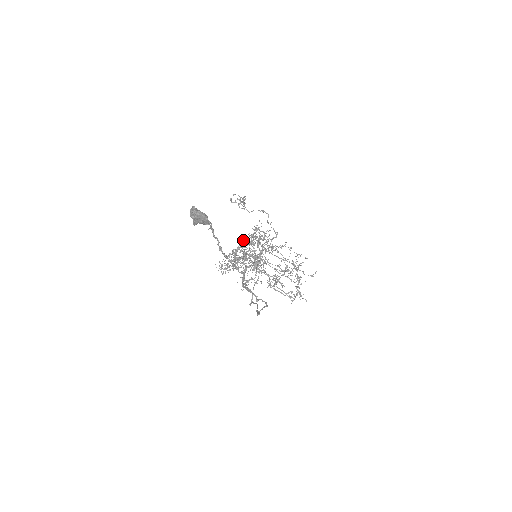
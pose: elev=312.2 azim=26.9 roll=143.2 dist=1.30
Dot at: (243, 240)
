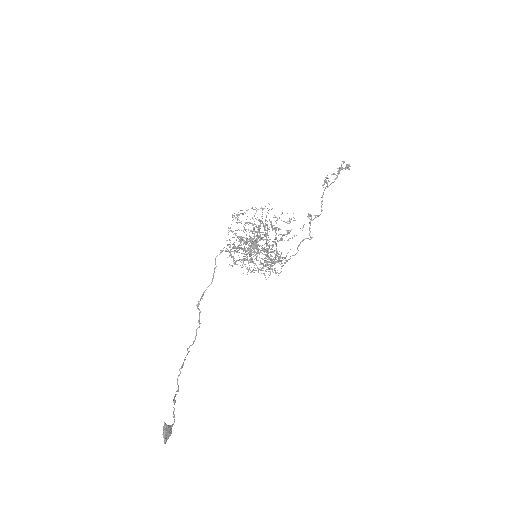
Dot at: (254, 267)
